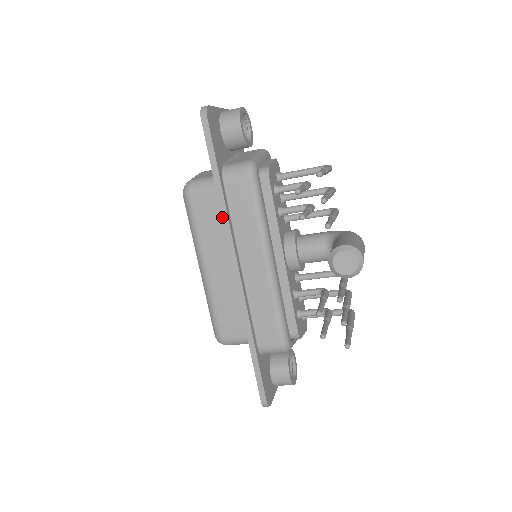
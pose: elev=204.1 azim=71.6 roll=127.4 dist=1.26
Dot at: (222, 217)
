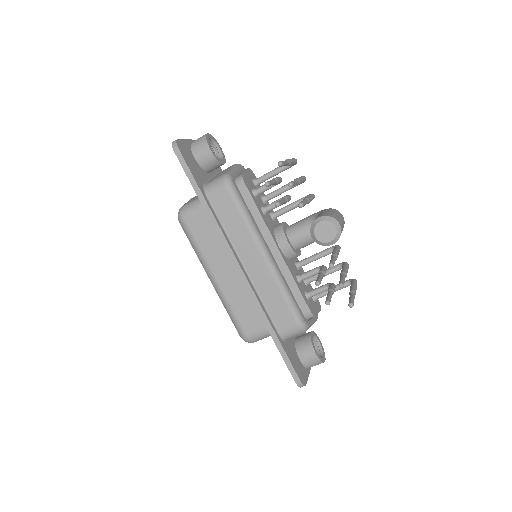
Dot at: (214, 228)
